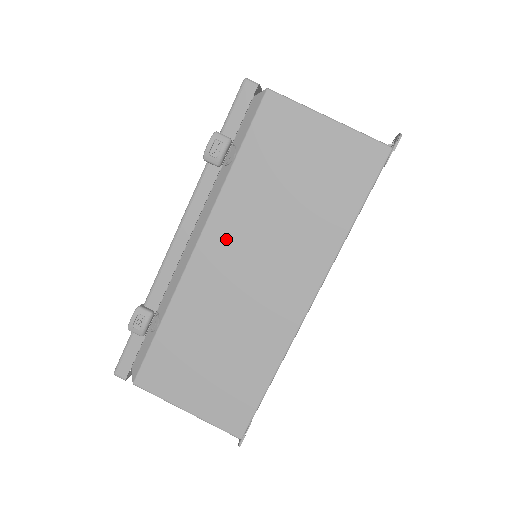
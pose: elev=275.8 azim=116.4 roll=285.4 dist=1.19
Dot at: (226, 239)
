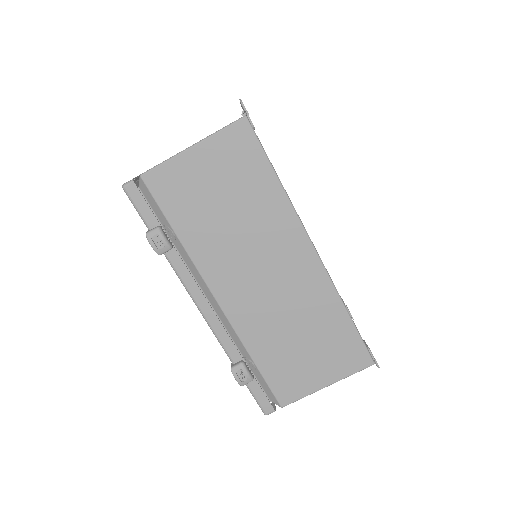
Dot at: (227, 278)
